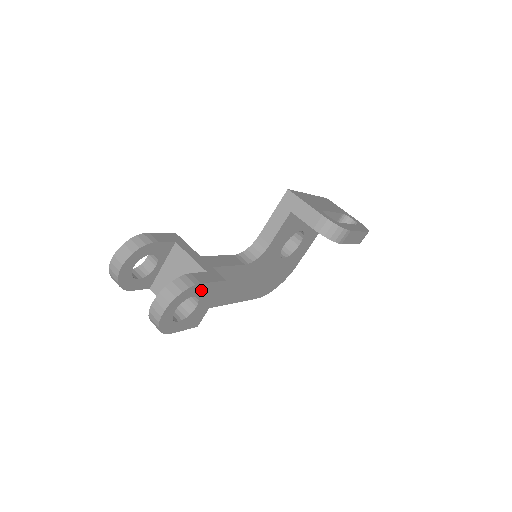
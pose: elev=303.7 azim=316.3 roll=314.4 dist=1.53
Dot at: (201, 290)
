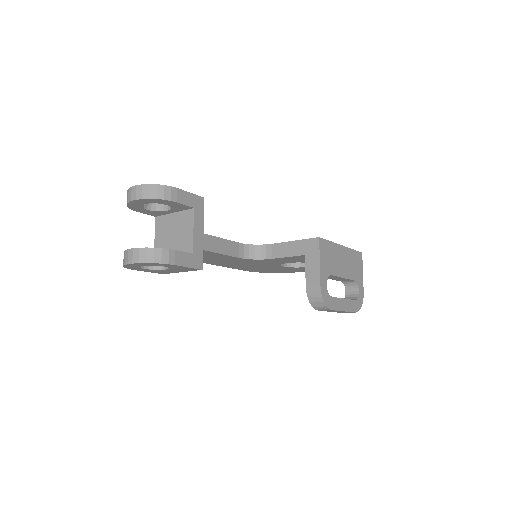
Dot at: (174, 266)
